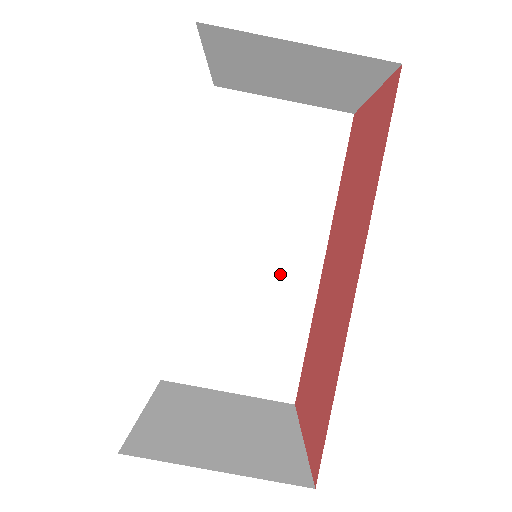
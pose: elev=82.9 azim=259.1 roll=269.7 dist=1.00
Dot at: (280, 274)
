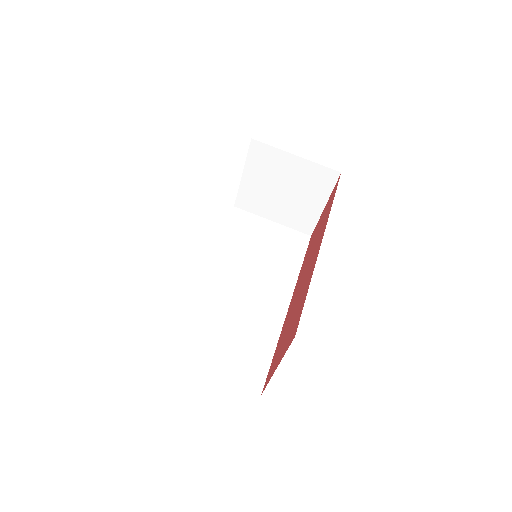
Dot at: (260, 303)
